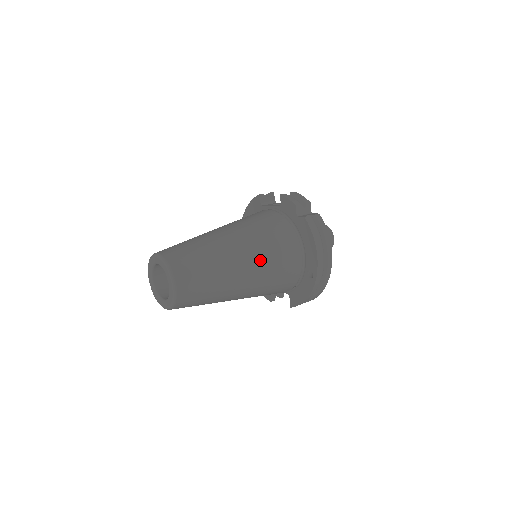
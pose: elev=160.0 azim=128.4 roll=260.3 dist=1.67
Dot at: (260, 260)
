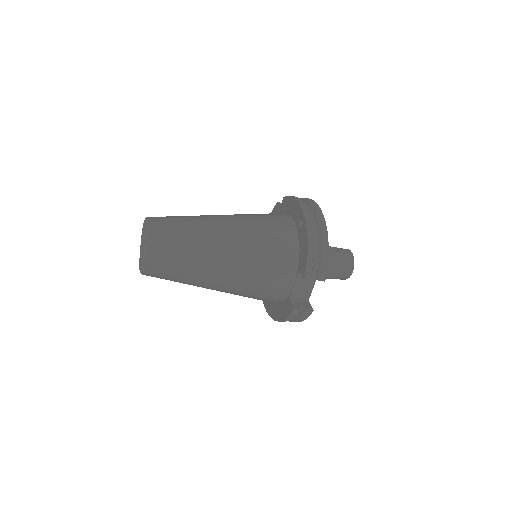
Dot at: (240, 217)
